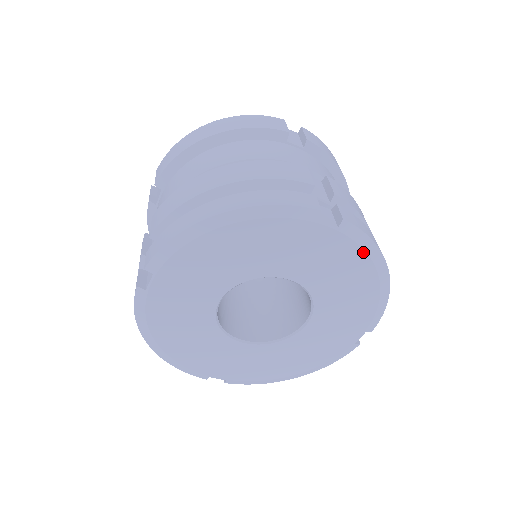
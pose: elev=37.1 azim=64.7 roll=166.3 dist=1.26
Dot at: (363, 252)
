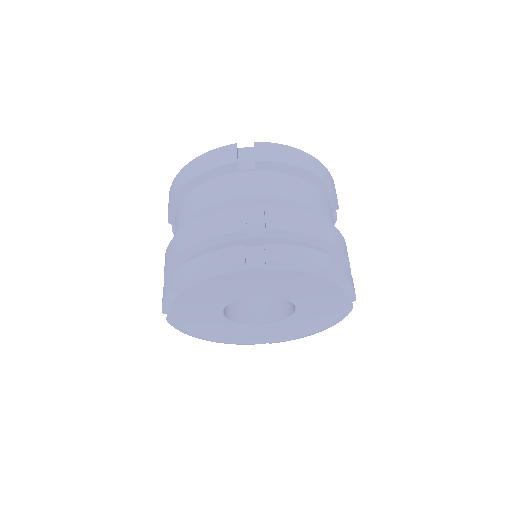
Dot at: (299, 272)
